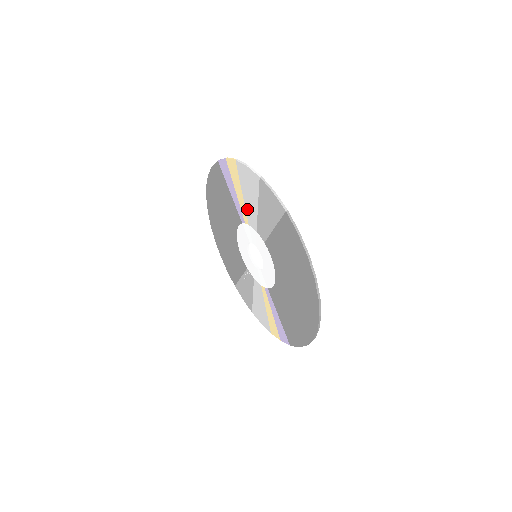
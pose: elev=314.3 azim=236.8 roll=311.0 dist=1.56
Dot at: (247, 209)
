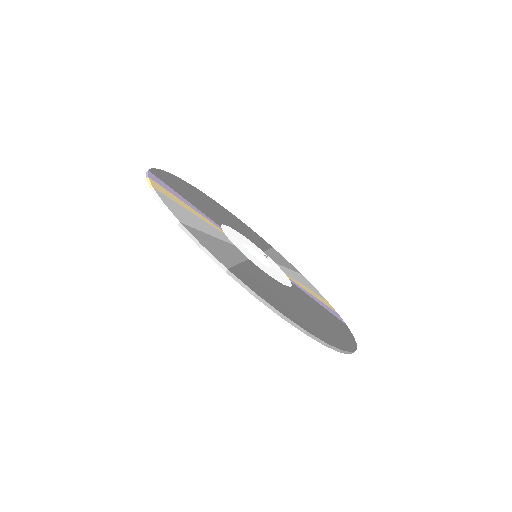
Dot at: occluded
